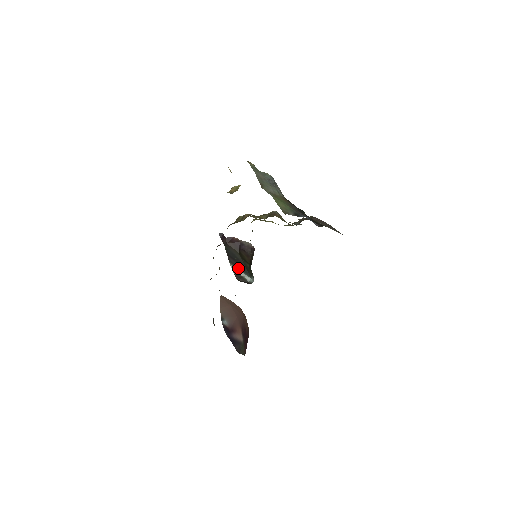
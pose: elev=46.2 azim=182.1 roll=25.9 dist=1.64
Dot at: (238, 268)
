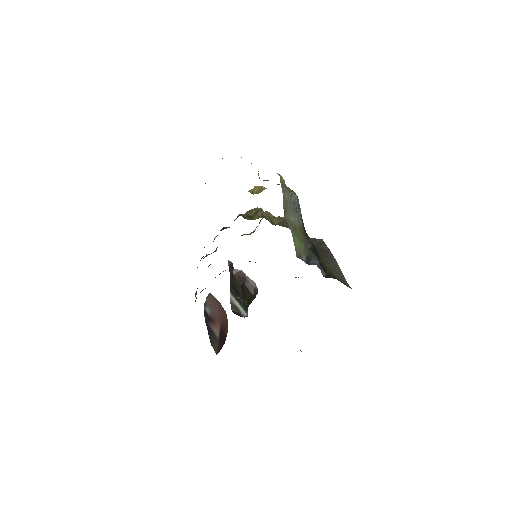
Dot at: (236, 298)
